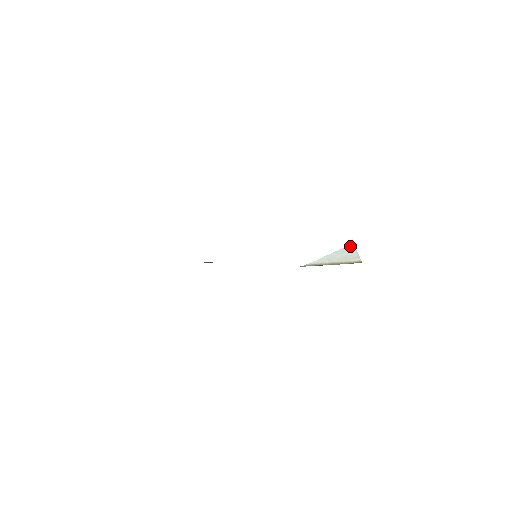
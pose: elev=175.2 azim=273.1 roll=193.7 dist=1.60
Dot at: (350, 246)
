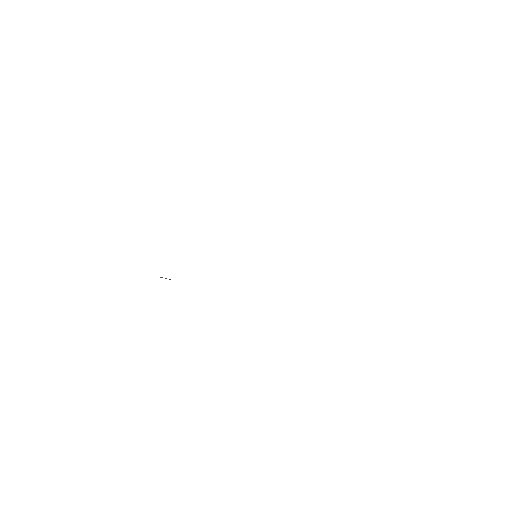
Dot at: occluded
